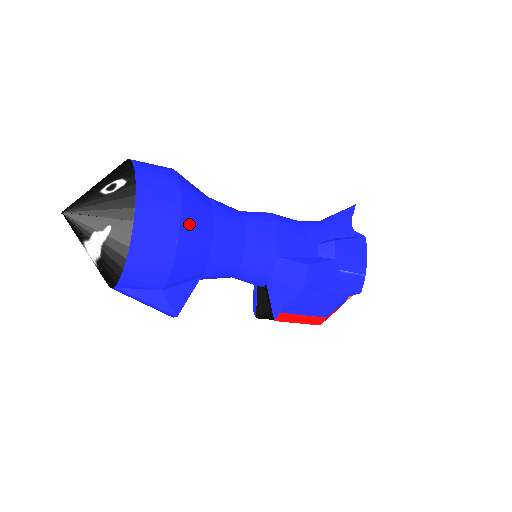
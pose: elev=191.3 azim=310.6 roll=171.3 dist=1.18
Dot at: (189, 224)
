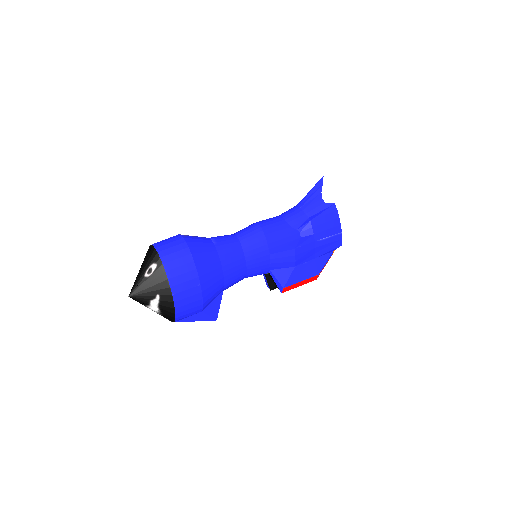
Dot at: (203, 269)
